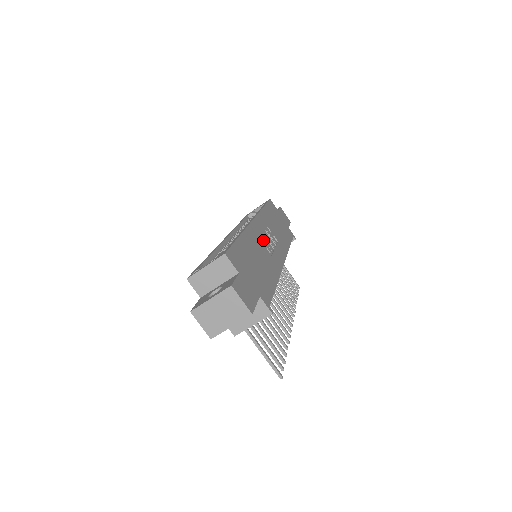
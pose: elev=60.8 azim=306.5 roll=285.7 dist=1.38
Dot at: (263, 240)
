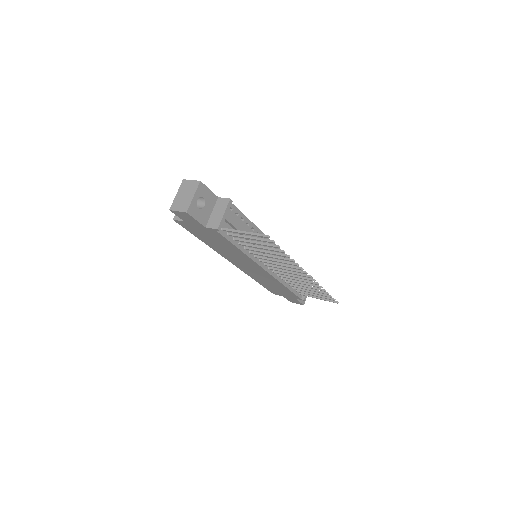
Dot at: occluded
